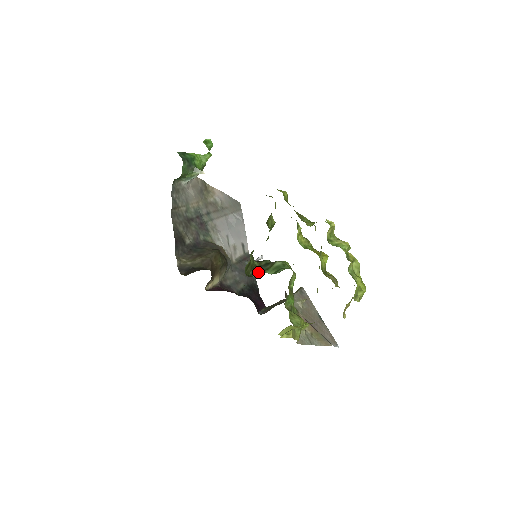
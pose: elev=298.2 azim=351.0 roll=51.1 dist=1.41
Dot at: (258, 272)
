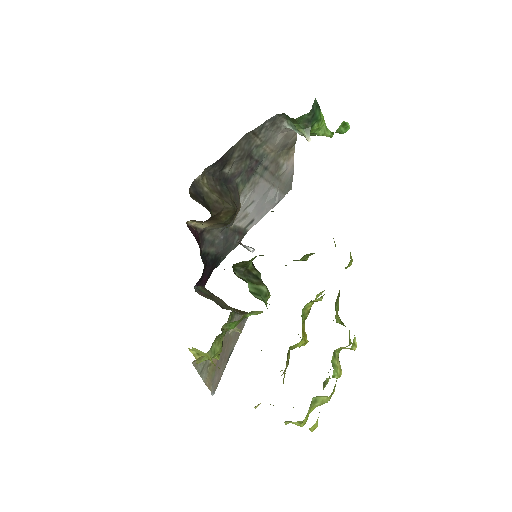
Dot at: (243, 274)
